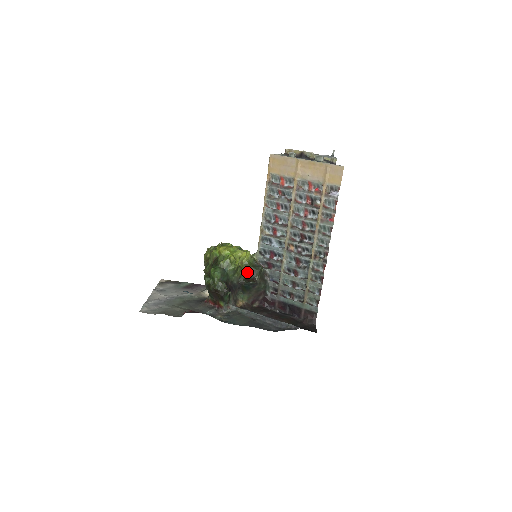
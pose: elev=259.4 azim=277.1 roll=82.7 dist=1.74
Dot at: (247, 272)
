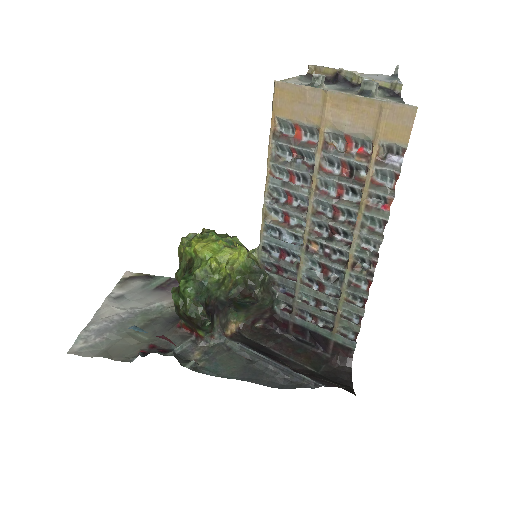
Dot at: (242, 282)
